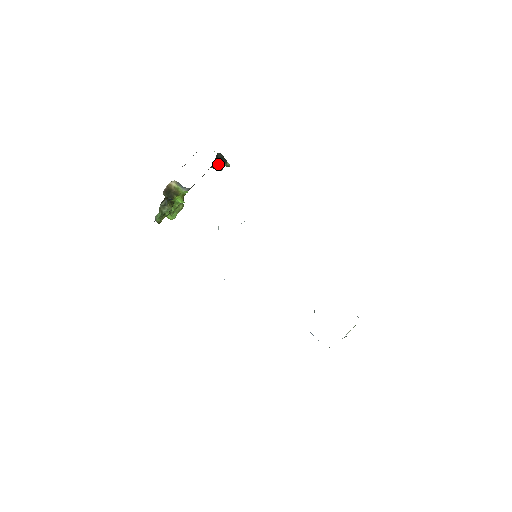
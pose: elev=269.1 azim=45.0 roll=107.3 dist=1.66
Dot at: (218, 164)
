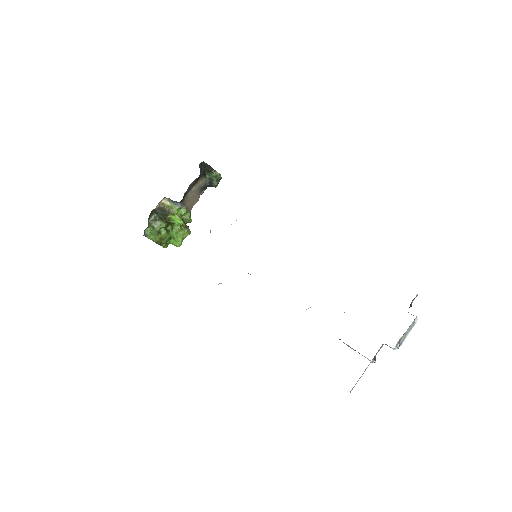
Dot at: (210, 178)
